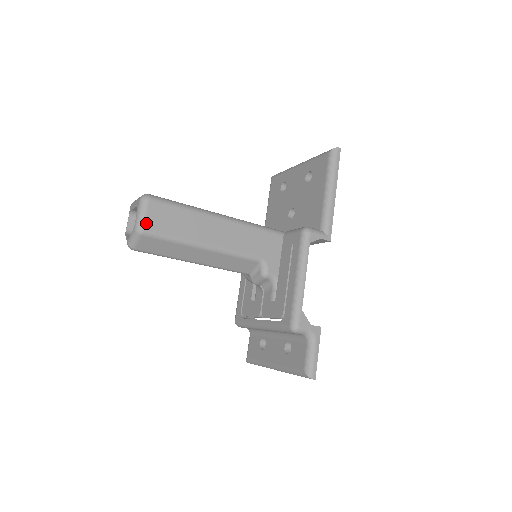
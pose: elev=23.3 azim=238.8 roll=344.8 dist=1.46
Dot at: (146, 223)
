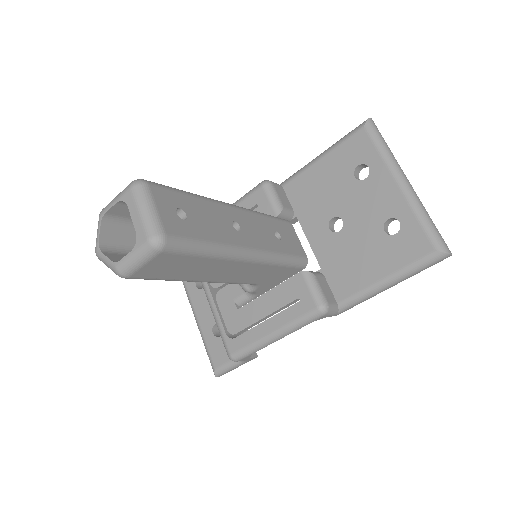
Dot at: (137, 272)
